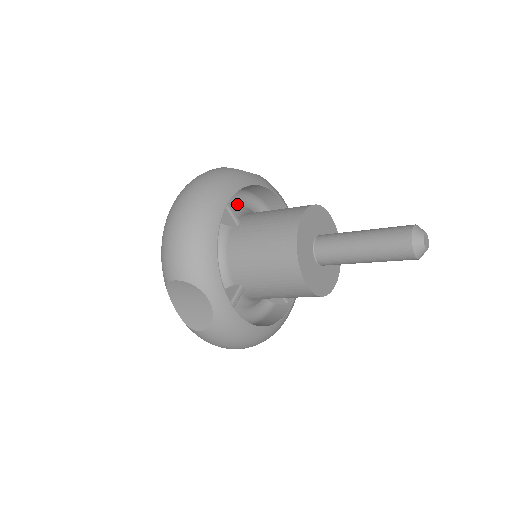
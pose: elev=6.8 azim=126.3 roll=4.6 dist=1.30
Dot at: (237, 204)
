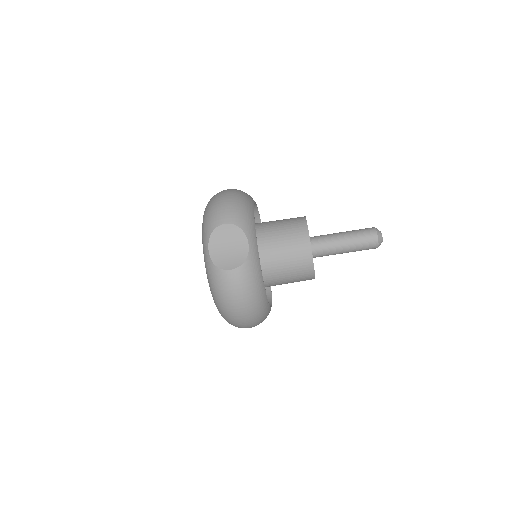
Dot at: occluded
